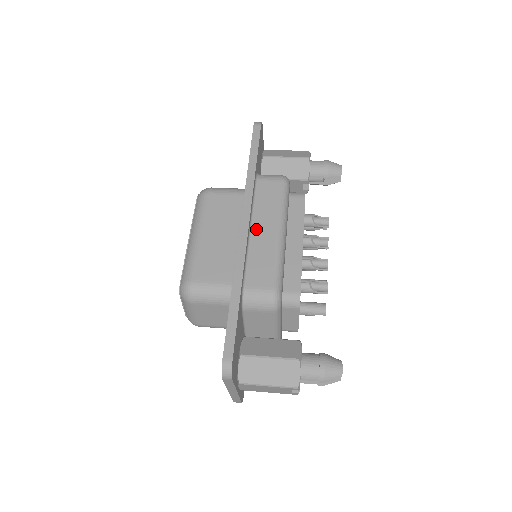
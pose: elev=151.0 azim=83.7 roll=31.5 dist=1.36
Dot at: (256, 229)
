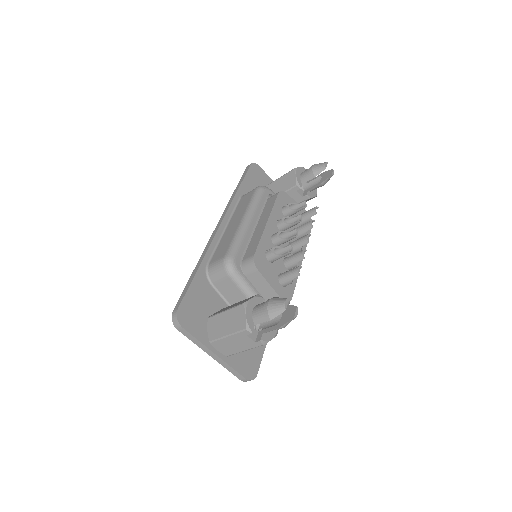
Dot at: (229, 226)
